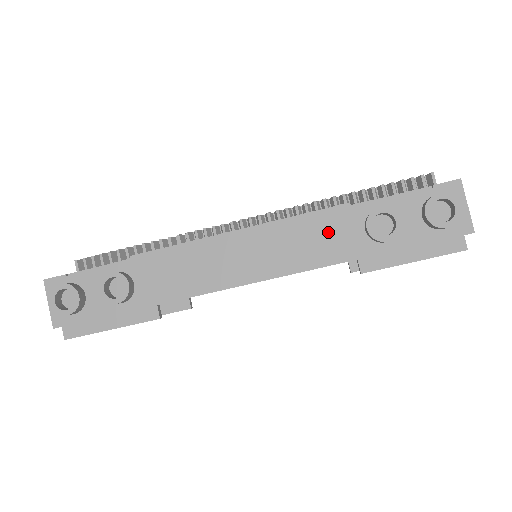
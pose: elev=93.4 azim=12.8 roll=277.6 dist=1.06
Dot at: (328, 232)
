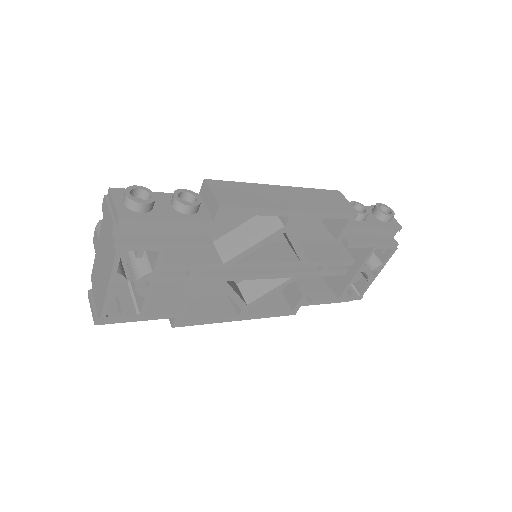
Dot at: (334, 199)
